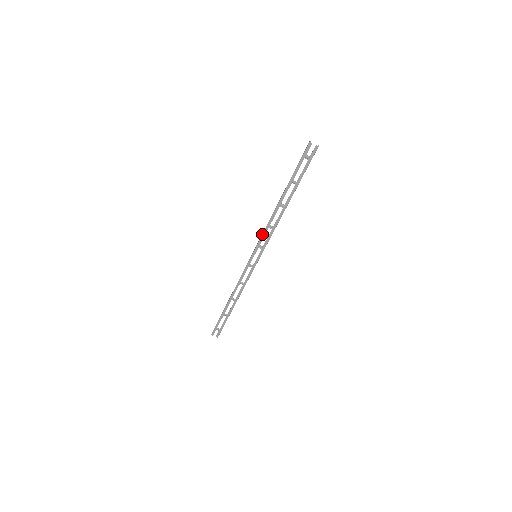
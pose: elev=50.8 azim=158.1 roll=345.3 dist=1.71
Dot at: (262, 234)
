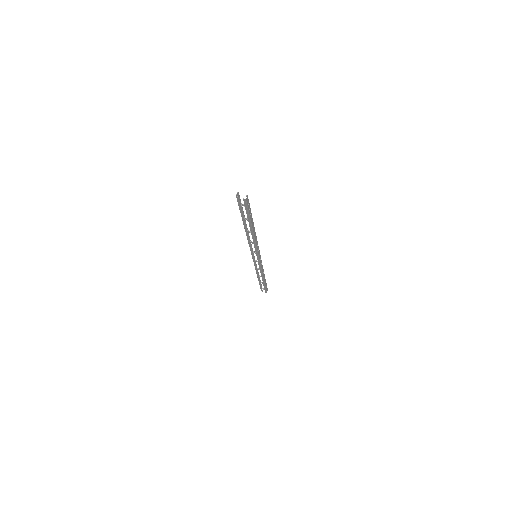
Dot at: (249, 246)
